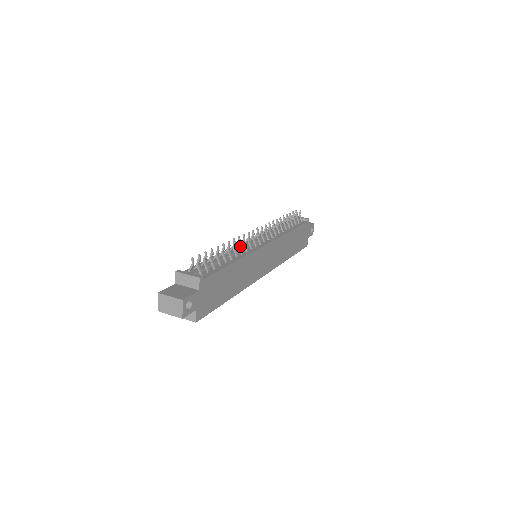
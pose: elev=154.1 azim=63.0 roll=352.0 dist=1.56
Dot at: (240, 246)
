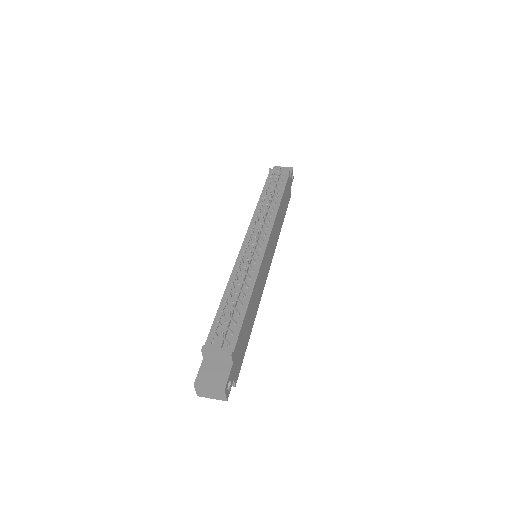
Dot at: (244, 266)
